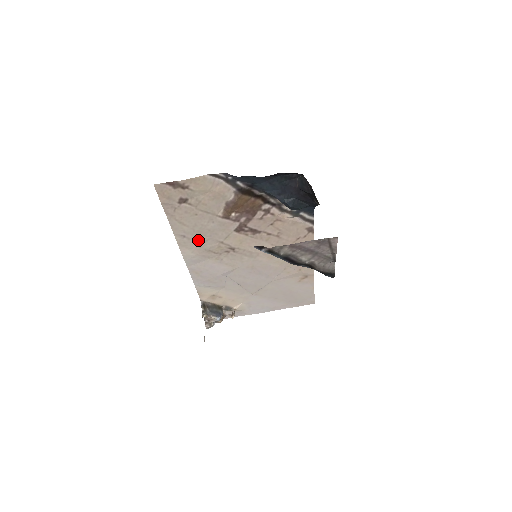
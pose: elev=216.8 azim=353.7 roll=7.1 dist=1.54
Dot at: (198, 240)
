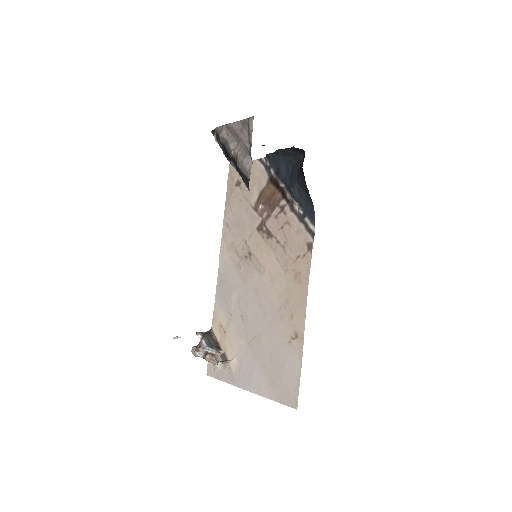
Dot at: (234, 234)
